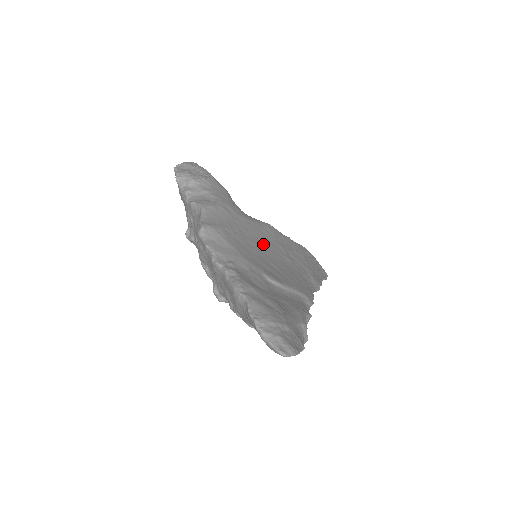
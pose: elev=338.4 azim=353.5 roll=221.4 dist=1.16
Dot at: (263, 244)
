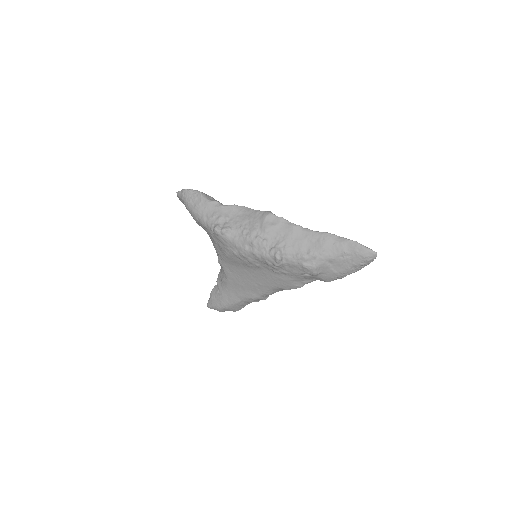
Dot at: occluded
